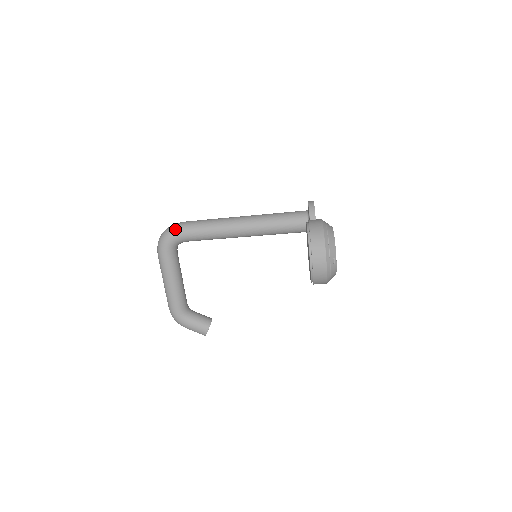
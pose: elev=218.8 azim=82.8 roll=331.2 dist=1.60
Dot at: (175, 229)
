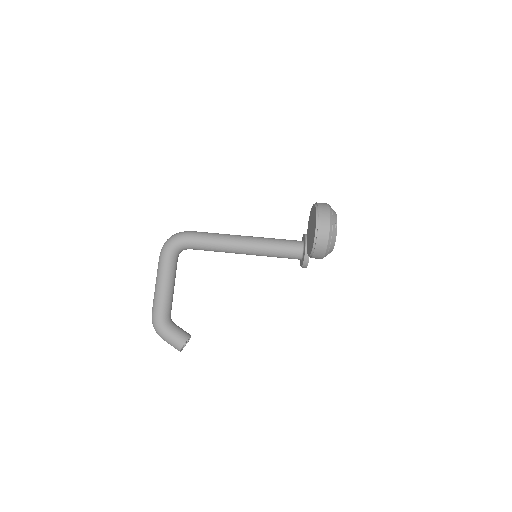
Dot at: (184, 232)
